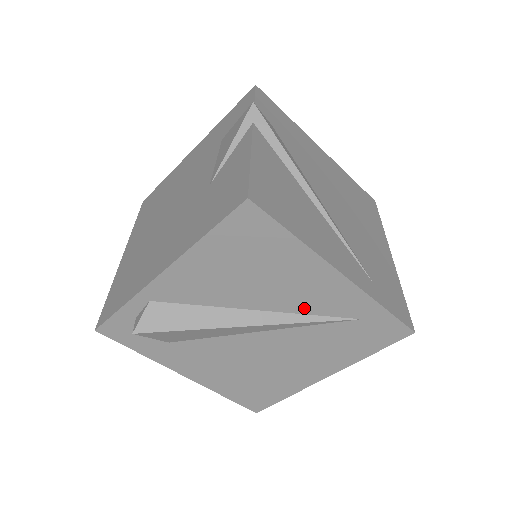
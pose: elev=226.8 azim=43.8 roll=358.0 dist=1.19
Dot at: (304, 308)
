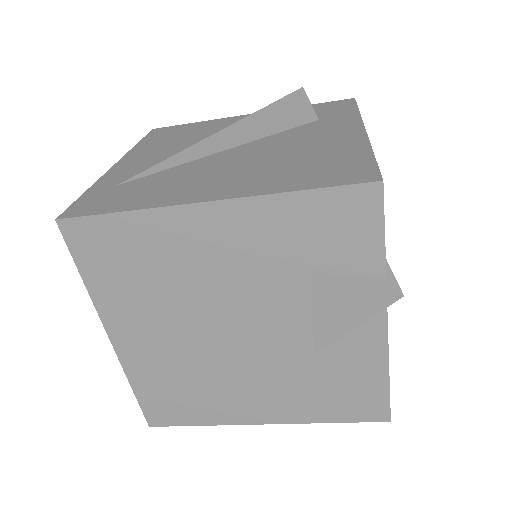
Dot at: occluded
